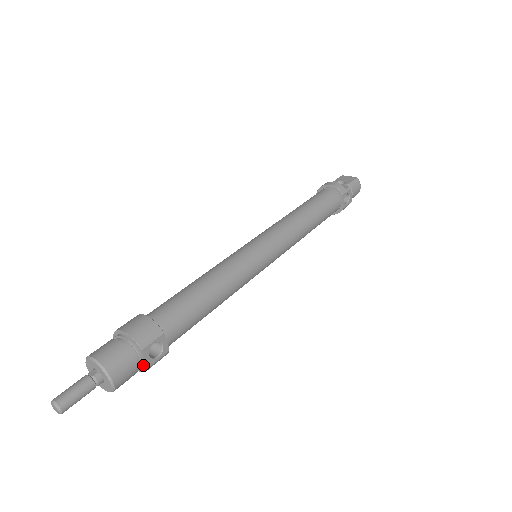
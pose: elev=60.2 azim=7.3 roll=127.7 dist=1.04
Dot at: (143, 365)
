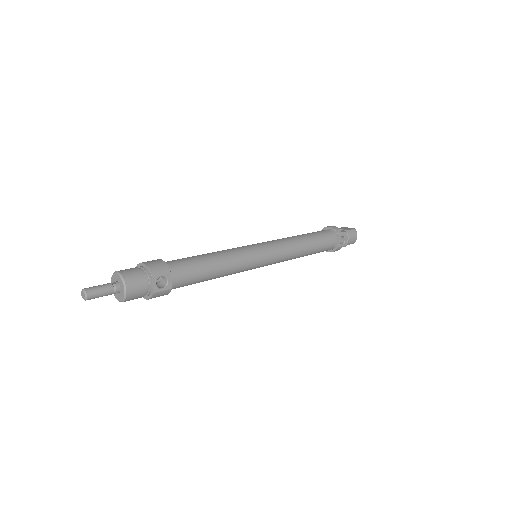
Dot at: (150, 290)
